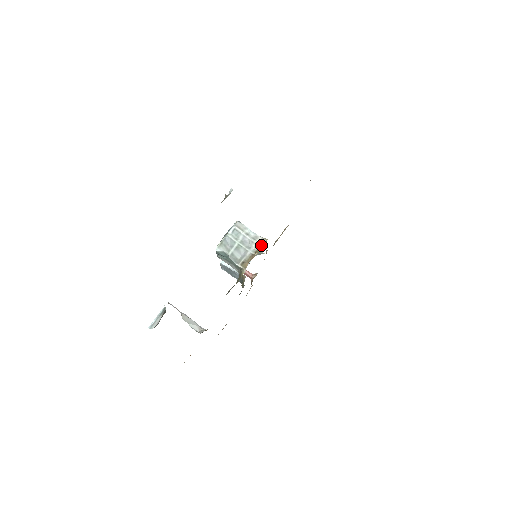
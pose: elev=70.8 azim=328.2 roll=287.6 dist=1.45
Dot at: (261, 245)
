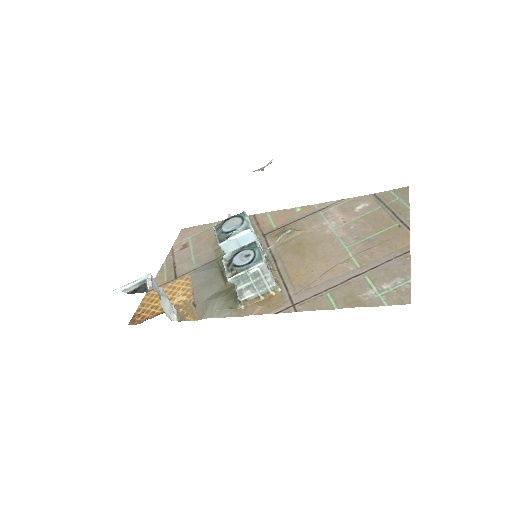
Dot at: (271, 292)
